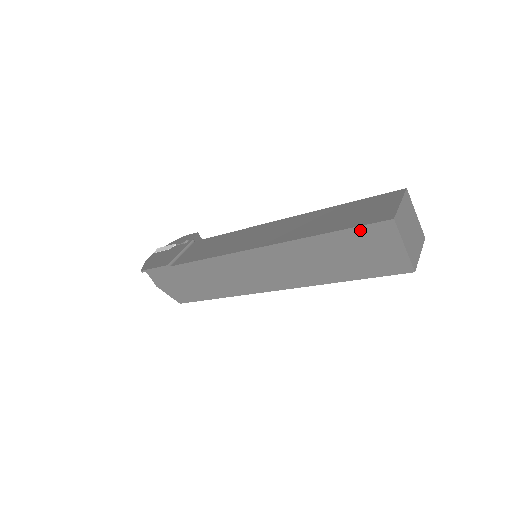
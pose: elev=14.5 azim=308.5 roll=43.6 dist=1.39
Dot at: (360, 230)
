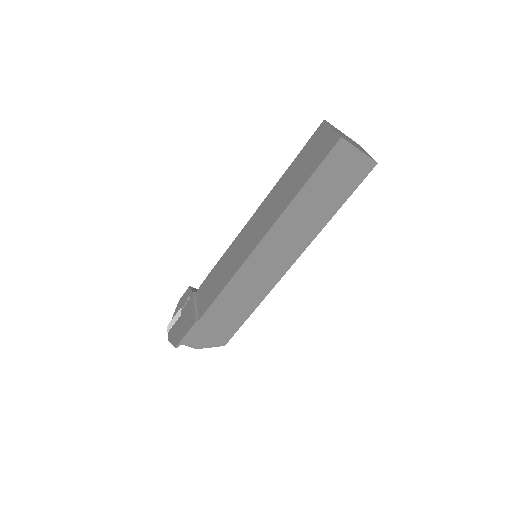
Dot at: (325, 164)
